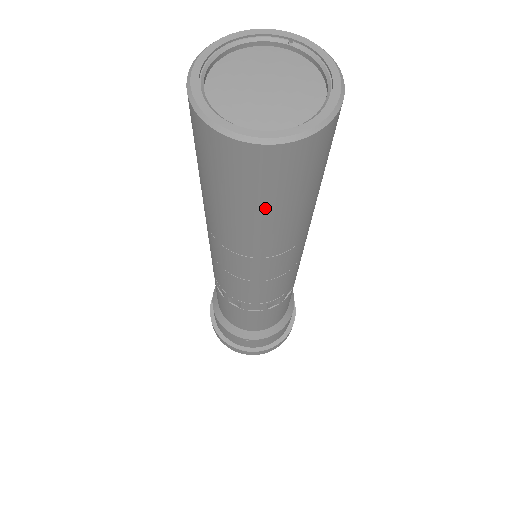
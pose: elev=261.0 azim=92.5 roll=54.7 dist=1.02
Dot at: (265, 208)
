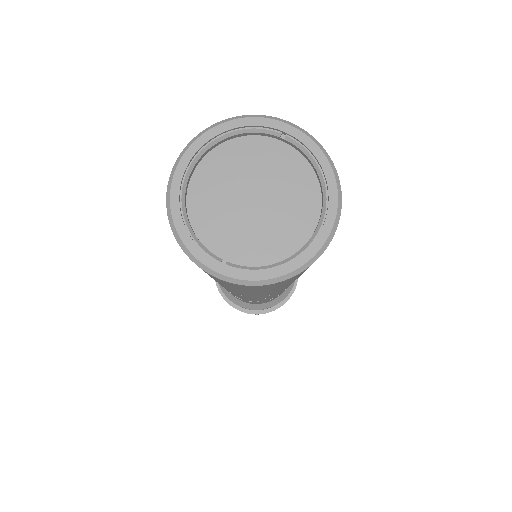
Dot at: (257, 292)
